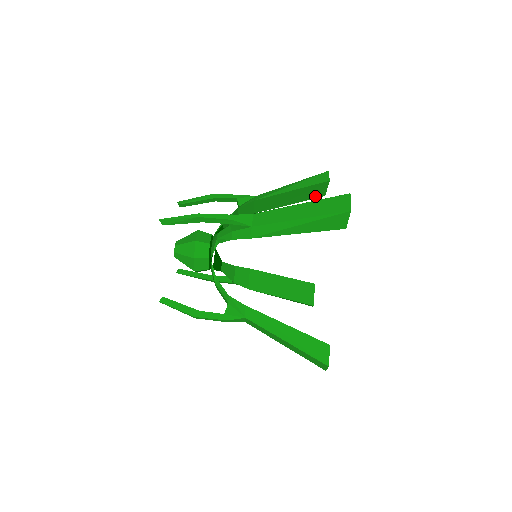
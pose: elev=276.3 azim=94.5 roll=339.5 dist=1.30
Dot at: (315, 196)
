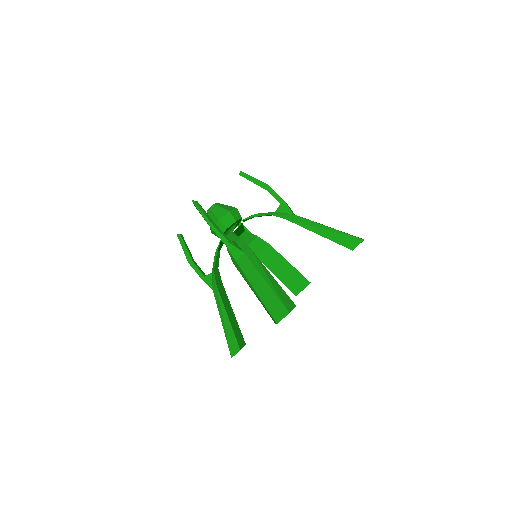
Dot at: (292, 288)
